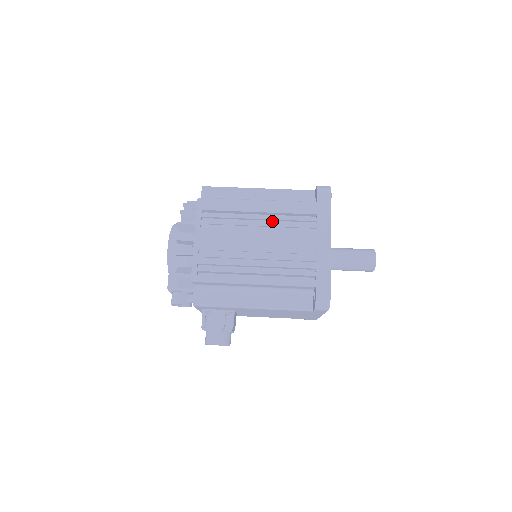
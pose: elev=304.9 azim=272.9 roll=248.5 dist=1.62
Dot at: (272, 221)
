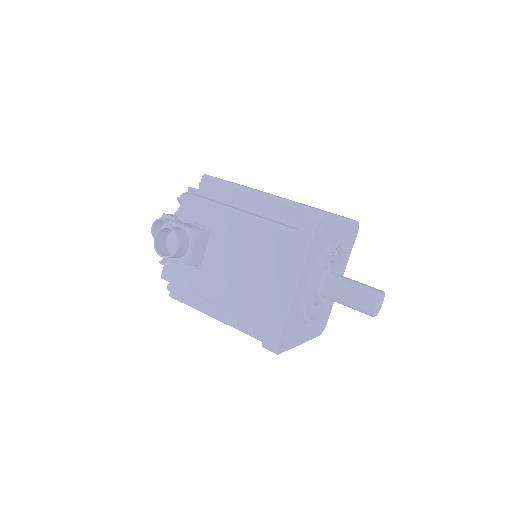
Dot at: occluded
